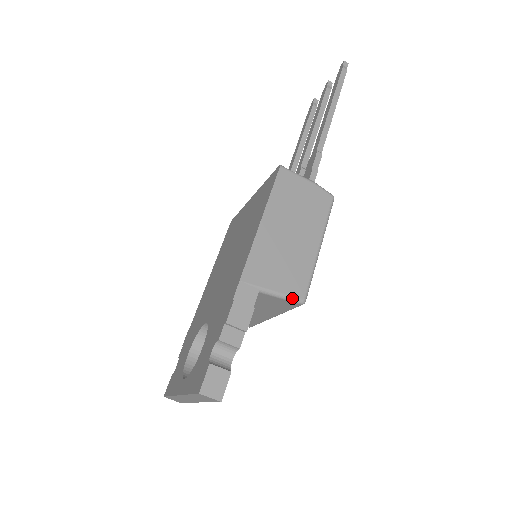
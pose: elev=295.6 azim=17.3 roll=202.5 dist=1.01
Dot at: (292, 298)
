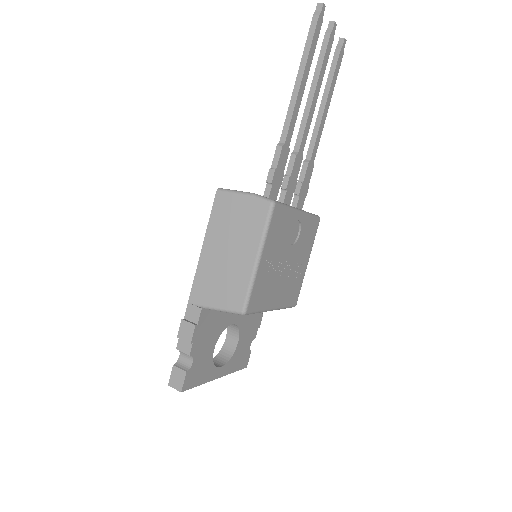
Dot at: (231, 311)
